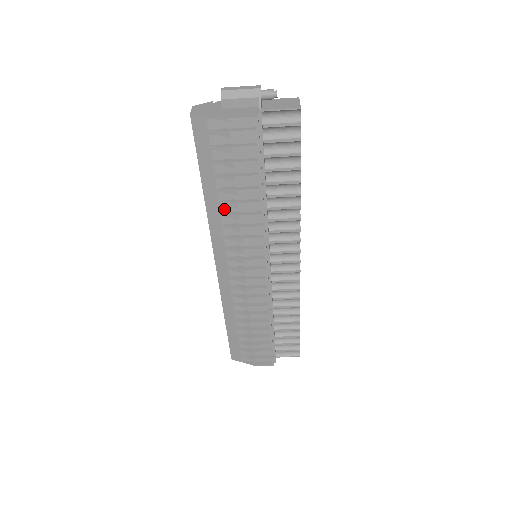
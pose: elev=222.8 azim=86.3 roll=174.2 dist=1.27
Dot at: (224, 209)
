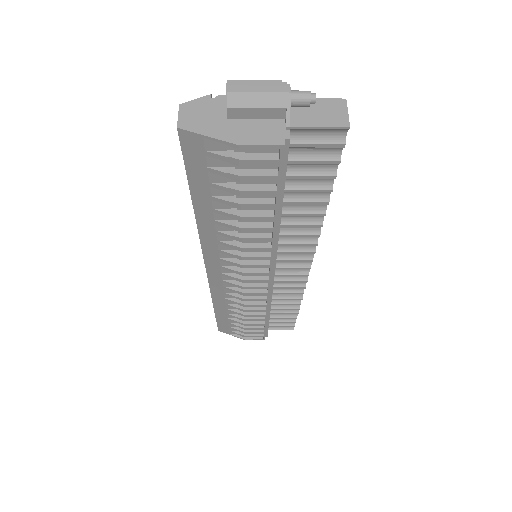
Dot at: (221, 228)
